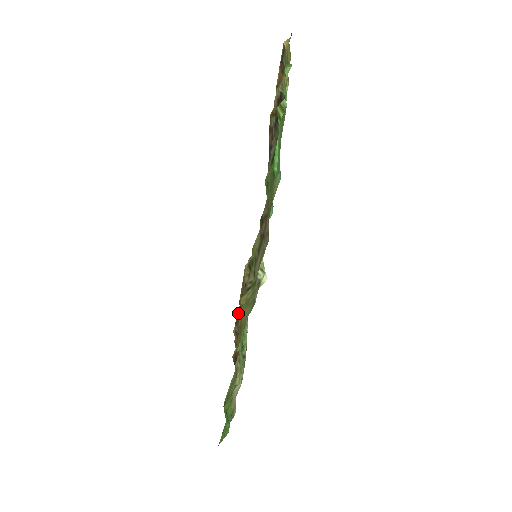
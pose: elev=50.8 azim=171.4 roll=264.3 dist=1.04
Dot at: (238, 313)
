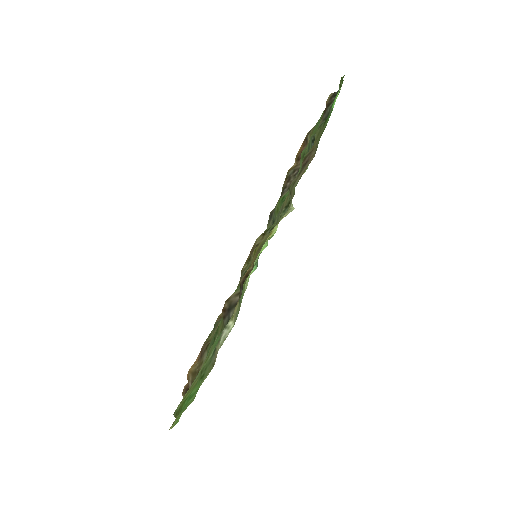
Dot at: (205, 342)
